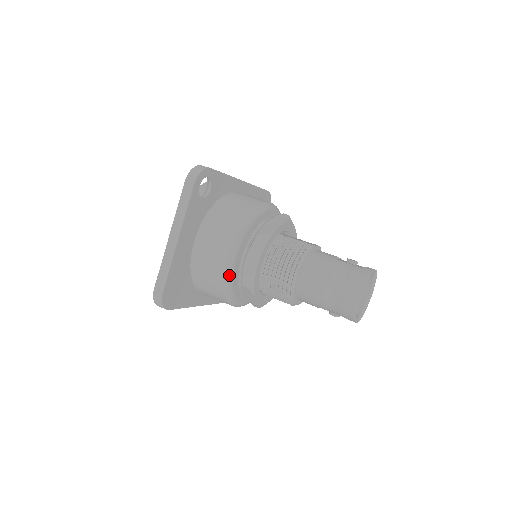
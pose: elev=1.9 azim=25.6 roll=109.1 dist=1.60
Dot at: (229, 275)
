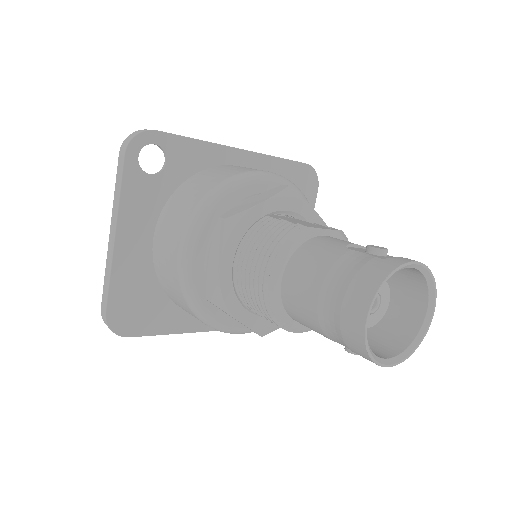
Dot at: (188, 285)
